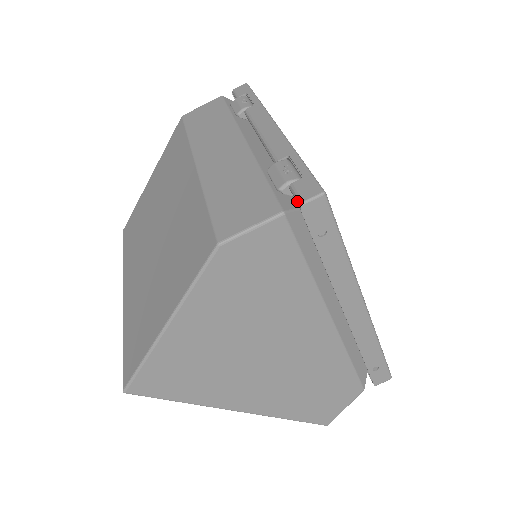
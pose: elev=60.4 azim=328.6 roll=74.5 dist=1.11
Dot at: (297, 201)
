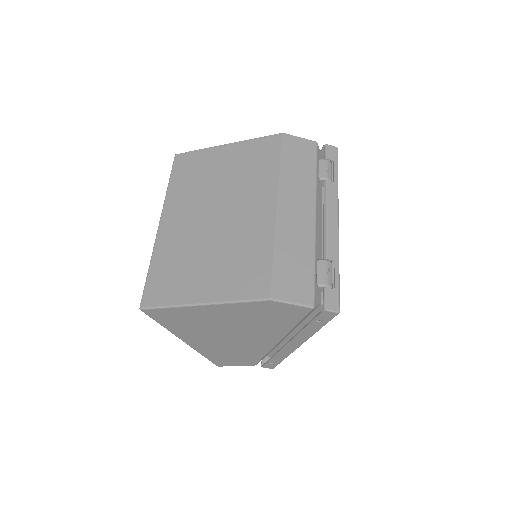
Dot at: (324, 304)
